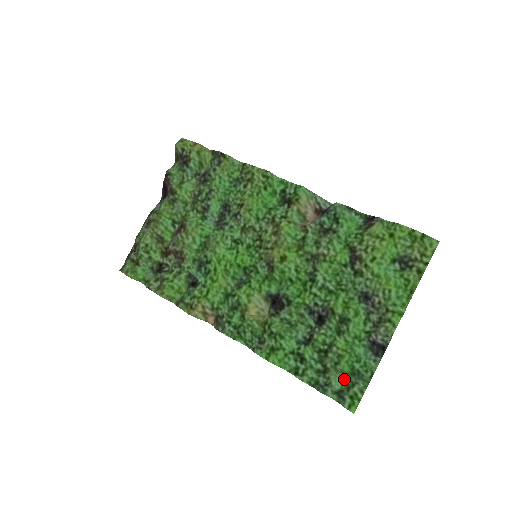
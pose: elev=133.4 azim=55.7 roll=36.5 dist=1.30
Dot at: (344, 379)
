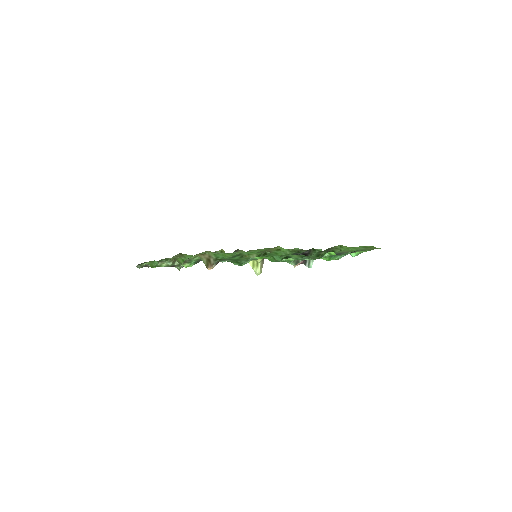
Dot at: occluded
